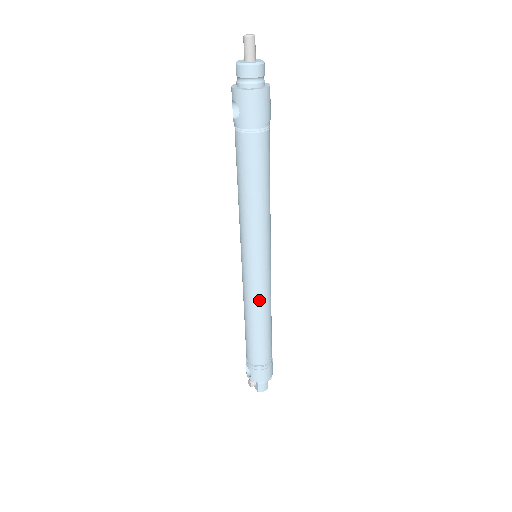
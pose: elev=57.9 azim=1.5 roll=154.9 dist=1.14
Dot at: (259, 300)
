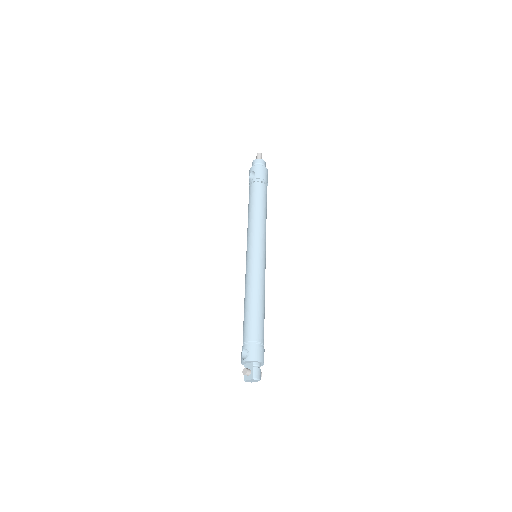
Dot at: (260, 279)
